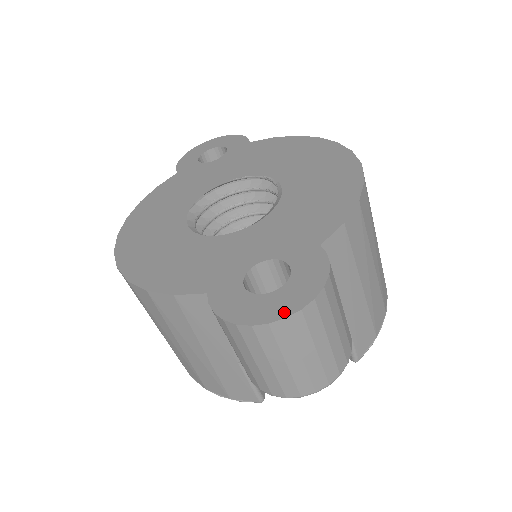
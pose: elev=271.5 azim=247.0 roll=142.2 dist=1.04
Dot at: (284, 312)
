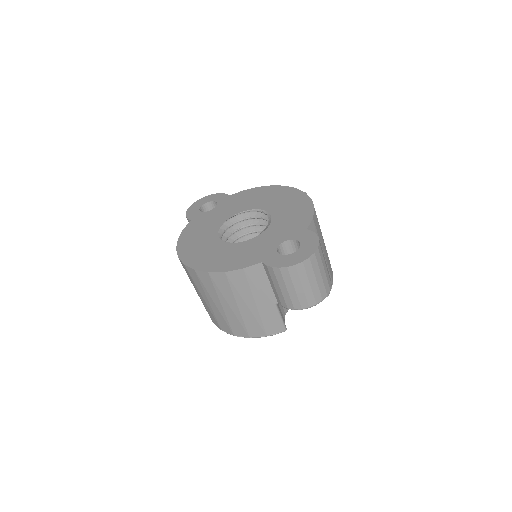
Dot at: (307, 256)
